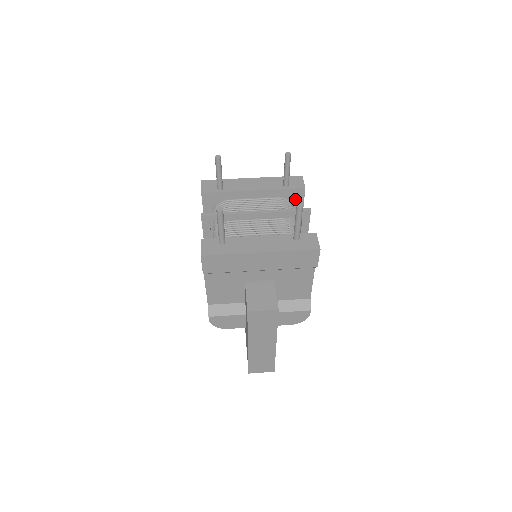
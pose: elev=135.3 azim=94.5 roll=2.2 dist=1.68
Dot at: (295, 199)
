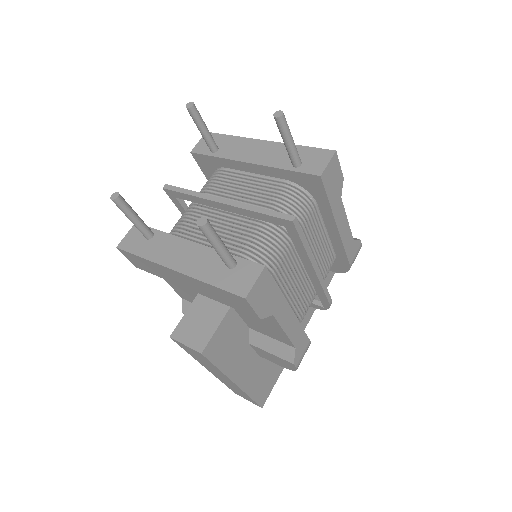
Dot at: (312, 189)
